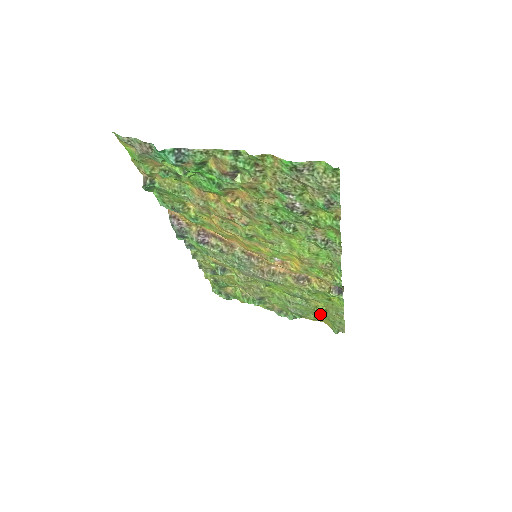
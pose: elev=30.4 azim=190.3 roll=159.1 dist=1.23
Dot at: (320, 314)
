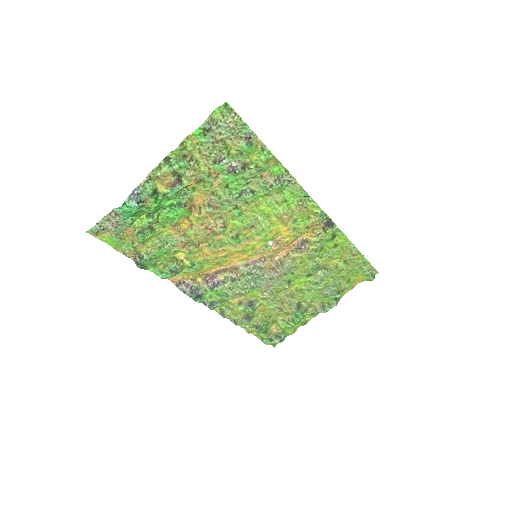
Dot at: (346, 272)
